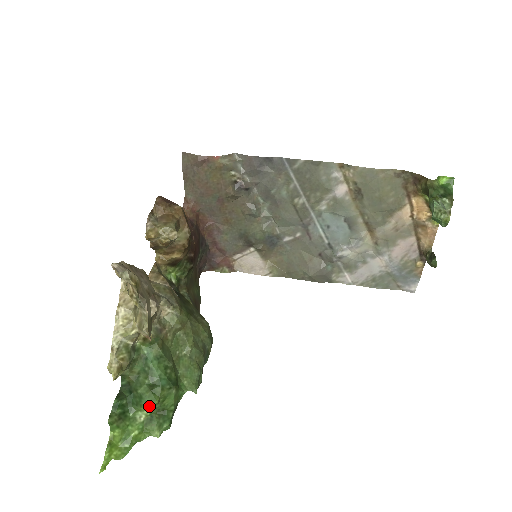
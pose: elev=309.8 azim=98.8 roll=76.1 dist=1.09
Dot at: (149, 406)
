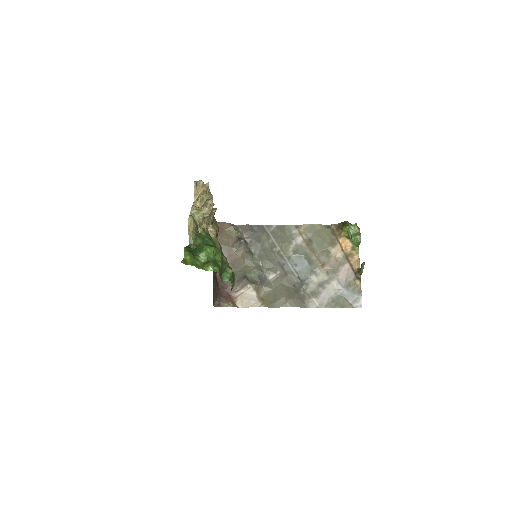
Dot at: (208, 250)
